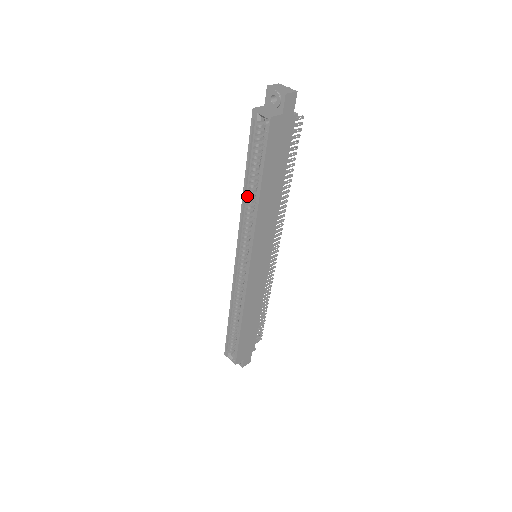
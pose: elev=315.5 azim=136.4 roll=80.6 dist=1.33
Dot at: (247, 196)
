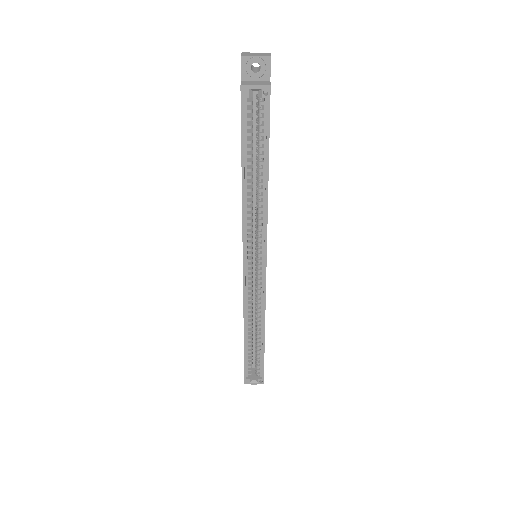
Dot at: (246, 191)
